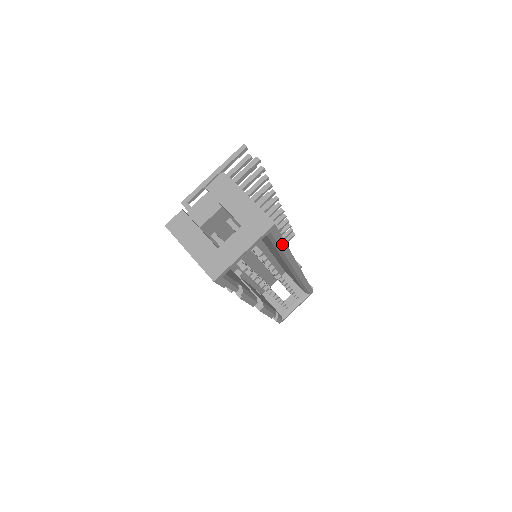
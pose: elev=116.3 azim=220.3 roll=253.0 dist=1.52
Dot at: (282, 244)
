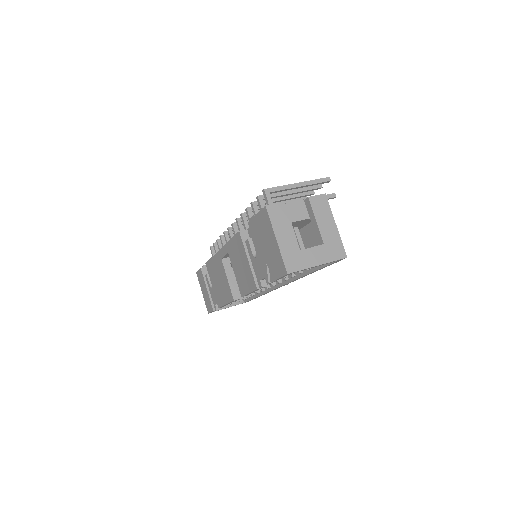
Dot at: (320, 269)
